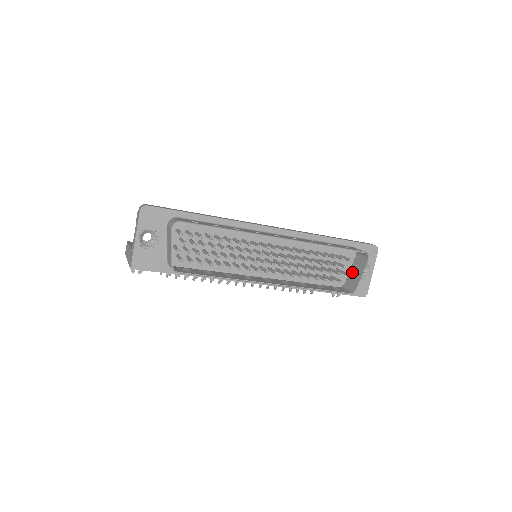
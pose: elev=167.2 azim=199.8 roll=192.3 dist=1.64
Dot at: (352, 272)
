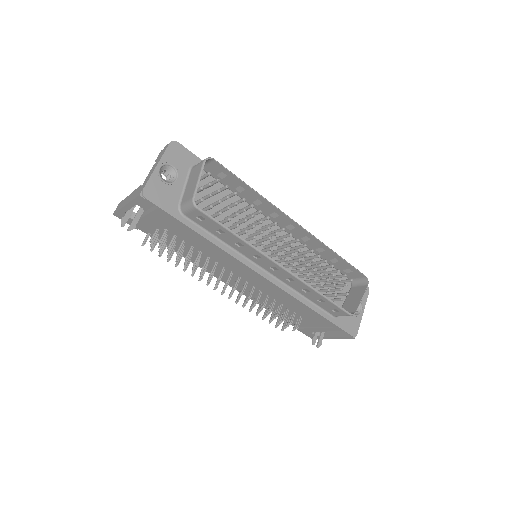
Dot at: (348, 300)
